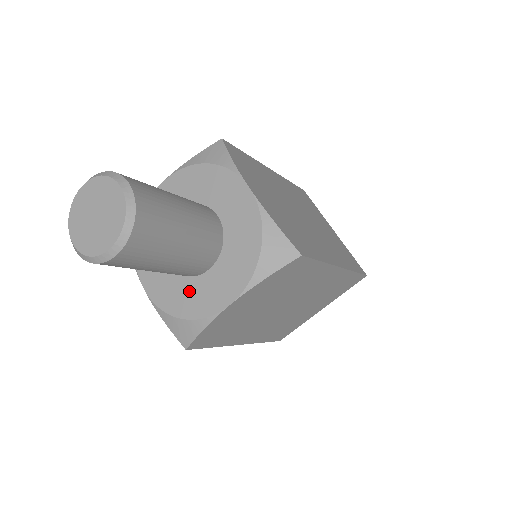
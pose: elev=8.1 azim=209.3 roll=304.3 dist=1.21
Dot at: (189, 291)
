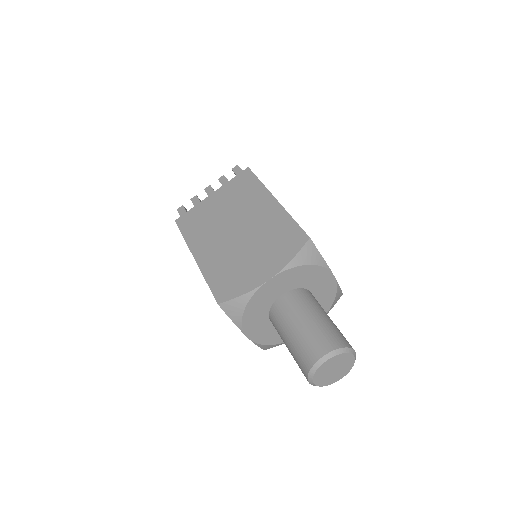
Dot at: occluded
